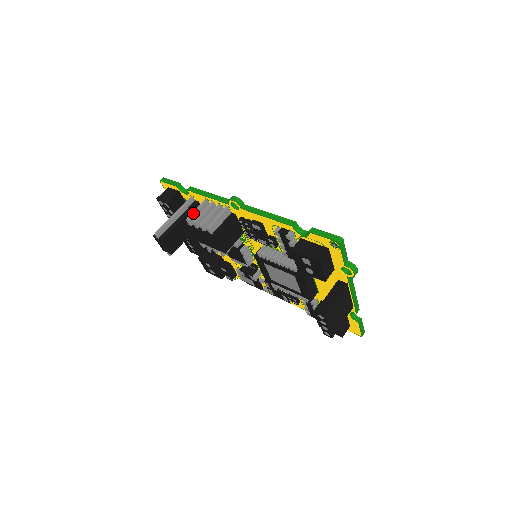
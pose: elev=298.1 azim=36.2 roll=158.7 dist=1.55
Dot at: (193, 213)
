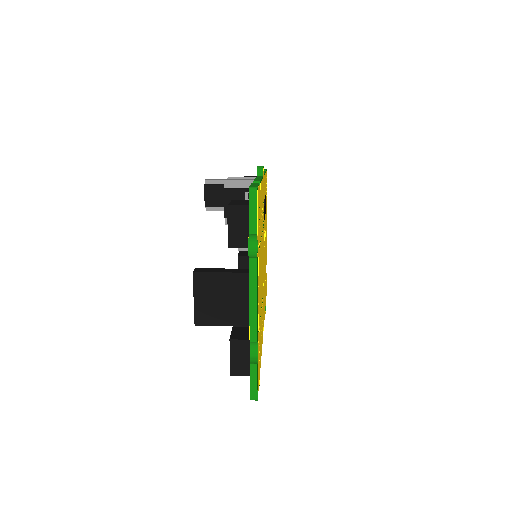
Dot at: (238, 177)
